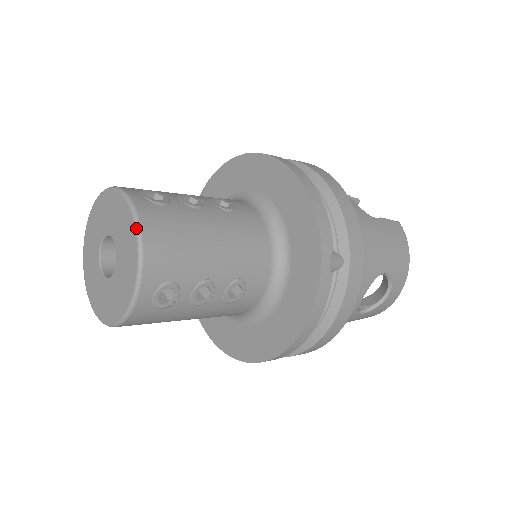
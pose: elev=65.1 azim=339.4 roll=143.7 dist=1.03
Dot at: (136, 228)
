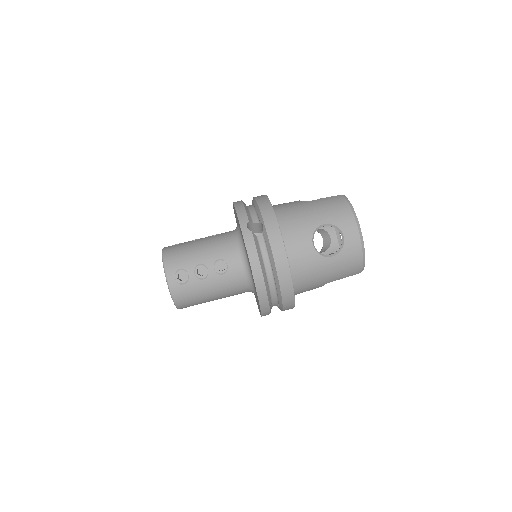
Dot at: (162, 255)
